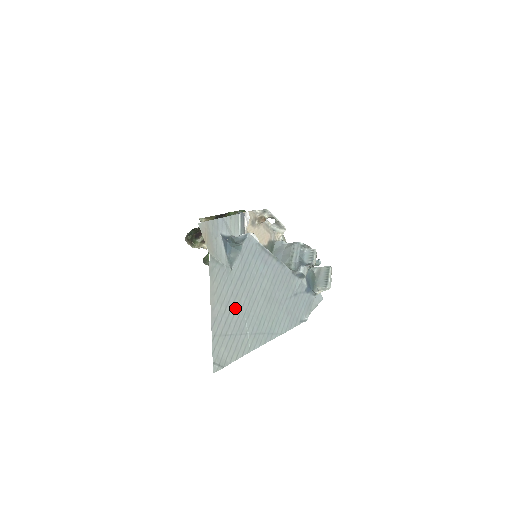
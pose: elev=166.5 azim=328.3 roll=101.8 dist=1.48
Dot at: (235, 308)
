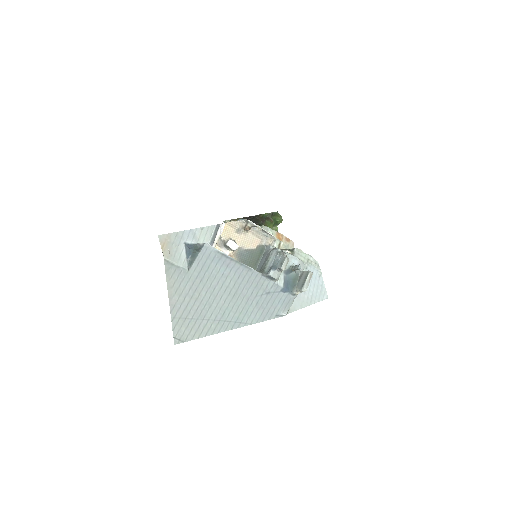
Dot at: (195, 299)
